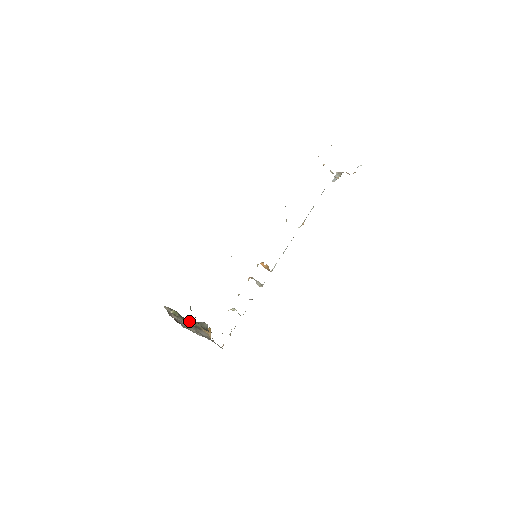
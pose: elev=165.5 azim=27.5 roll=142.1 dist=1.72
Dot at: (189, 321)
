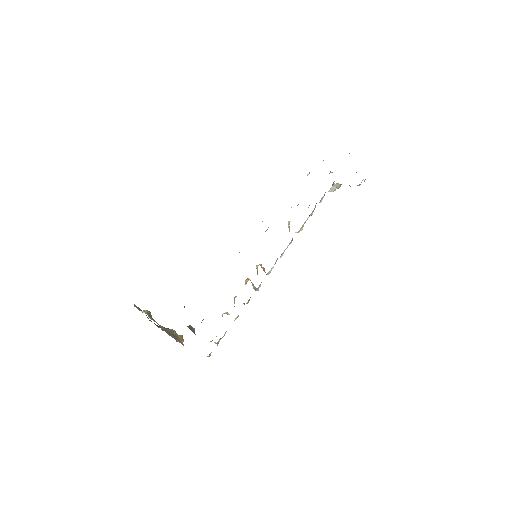
Dot at: occluded
